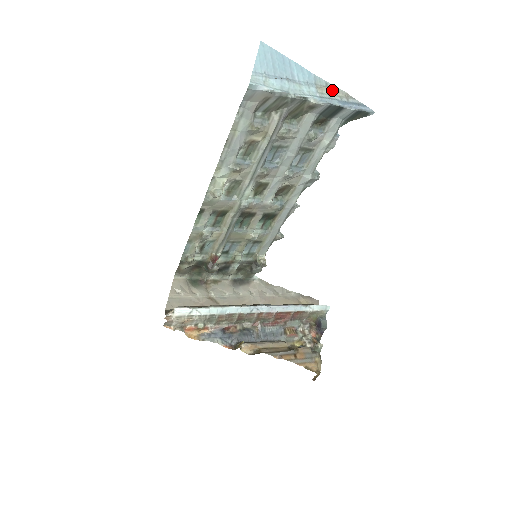
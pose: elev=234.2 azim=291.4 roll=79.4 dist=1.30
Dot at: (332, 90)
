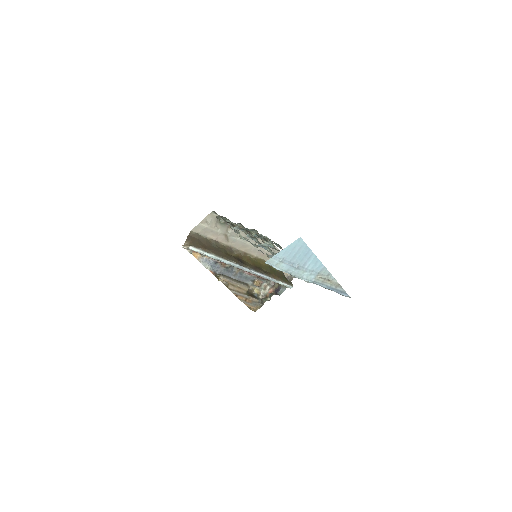
Dot at: (328, 280)
